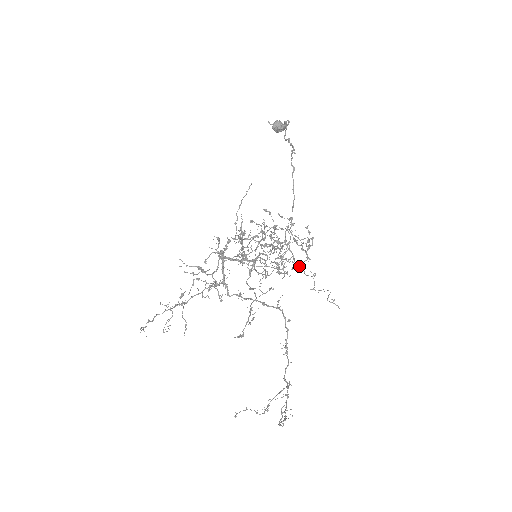
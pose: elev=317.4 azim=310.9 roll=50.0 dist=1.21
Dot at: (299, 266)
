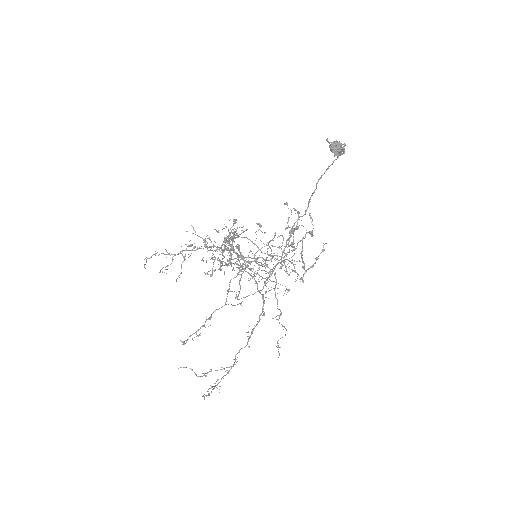
Dot at: (275, 296)
